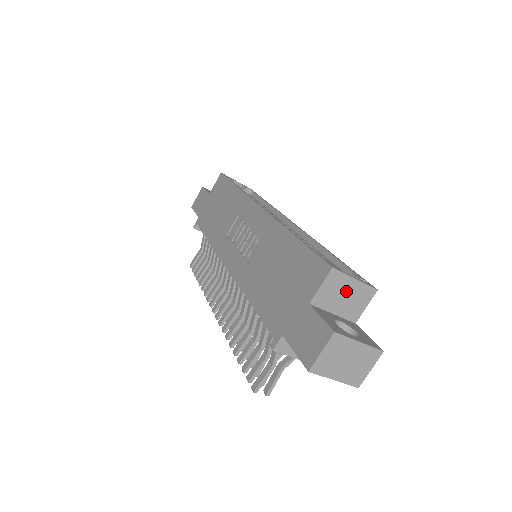
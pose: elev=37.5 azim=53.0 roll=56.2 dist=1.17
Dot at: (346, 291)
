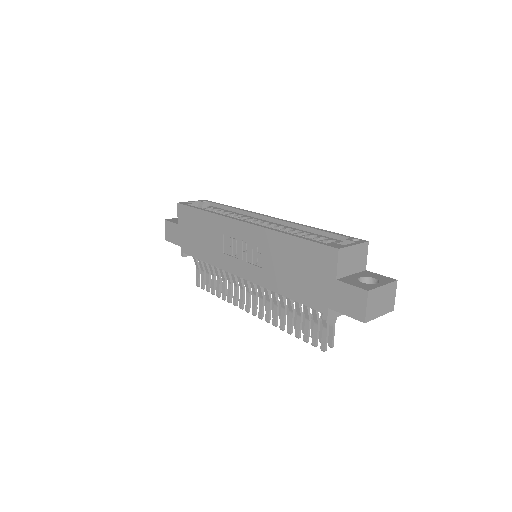
Dot at: (352, 256)
